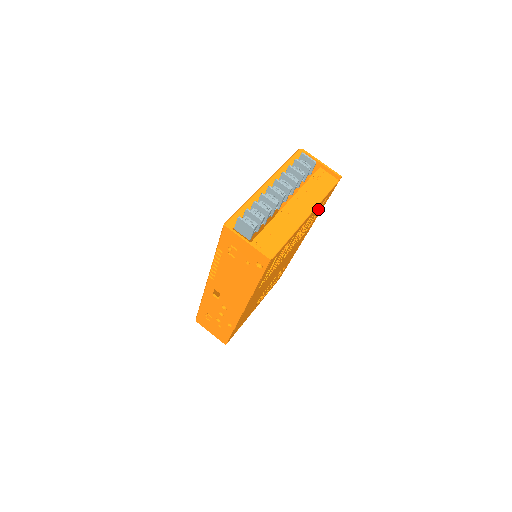
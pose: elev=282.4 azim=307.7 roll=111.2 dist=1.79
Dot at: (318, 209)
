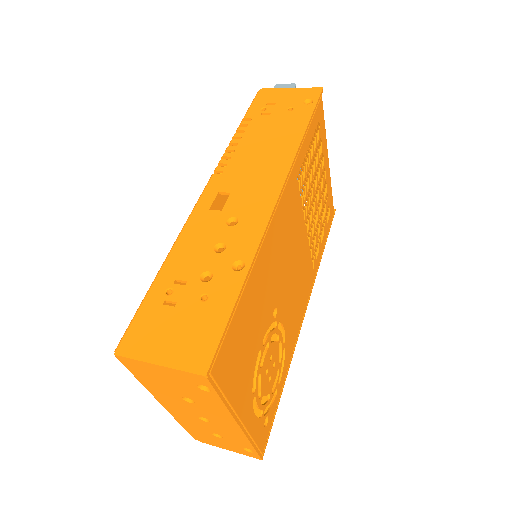
Dot at: (325, 216)
